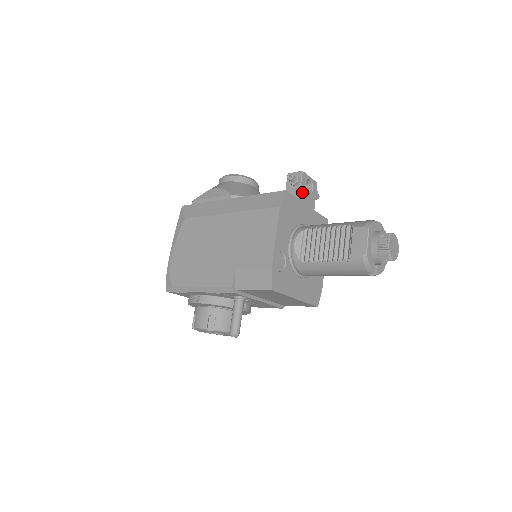
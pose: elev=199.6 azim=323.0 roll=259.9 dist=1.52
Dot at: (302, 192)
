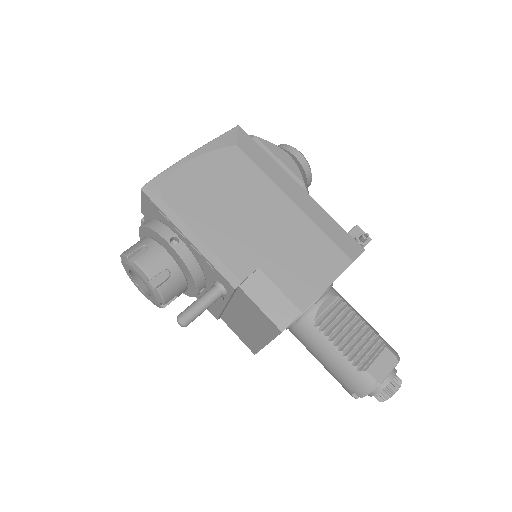
Dot at: occluded
